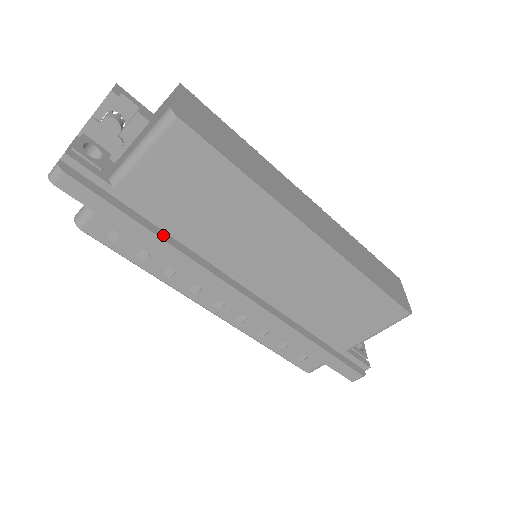
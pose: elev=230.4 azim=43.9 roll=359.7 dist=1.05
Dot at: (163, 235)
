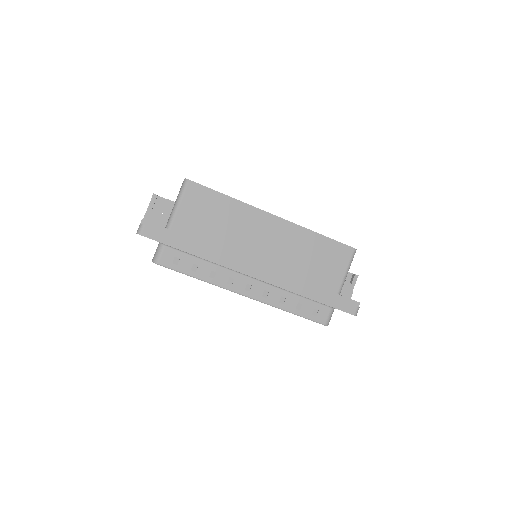
Dot at: (202, 247)
